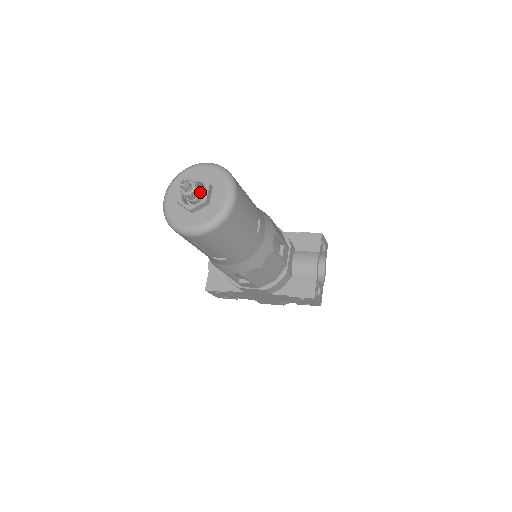
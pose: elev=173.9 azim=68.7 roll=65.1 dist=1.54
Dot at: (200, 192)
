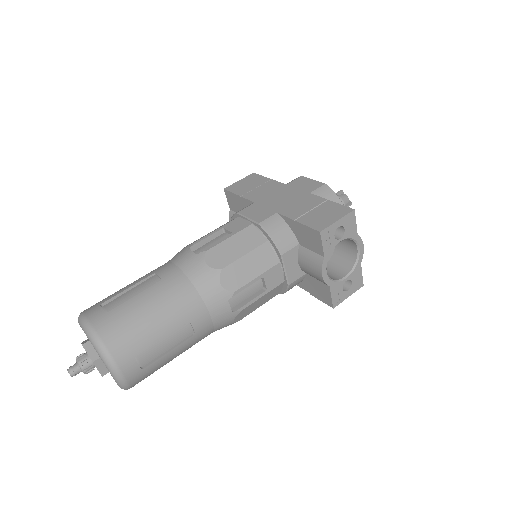
Dot at: occluded
